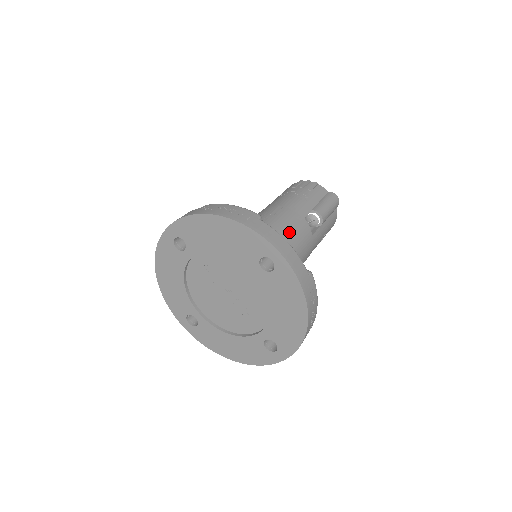
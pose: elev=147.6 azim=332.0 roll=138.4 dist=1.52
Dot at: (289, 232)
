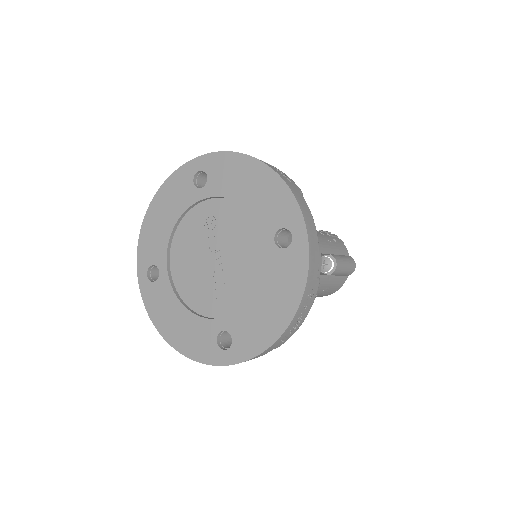
Dot at: occluded
